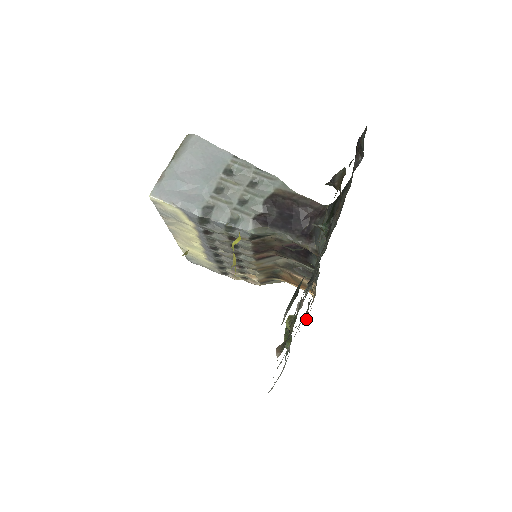
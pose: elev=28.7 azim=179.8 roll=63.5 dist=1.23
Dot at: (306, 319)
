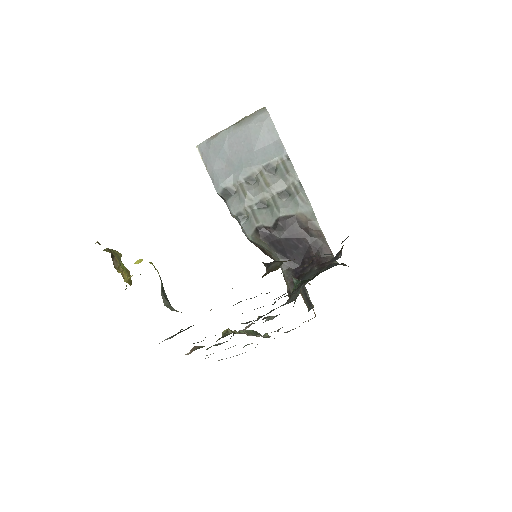
Dot at: (289, 331)
